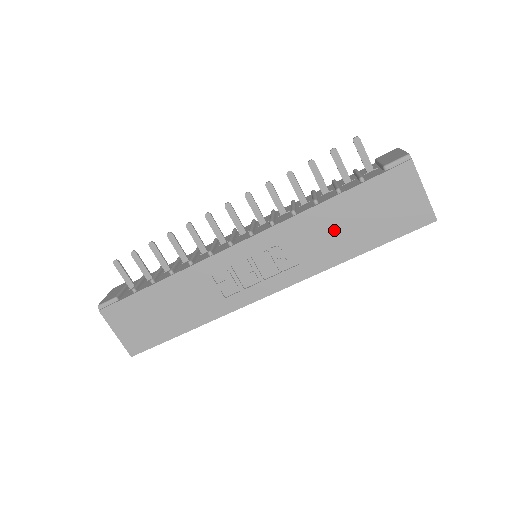
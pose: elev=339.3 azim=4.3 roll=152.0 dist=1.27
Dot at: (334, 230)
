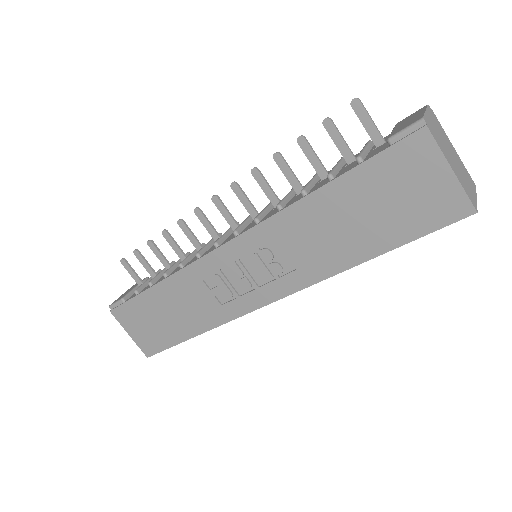
Dot at: (331, 228)
